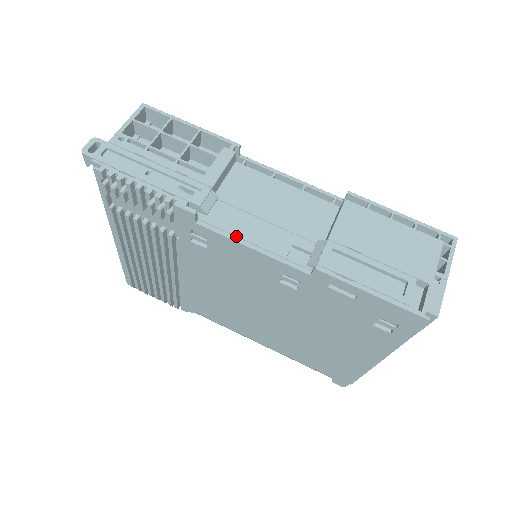
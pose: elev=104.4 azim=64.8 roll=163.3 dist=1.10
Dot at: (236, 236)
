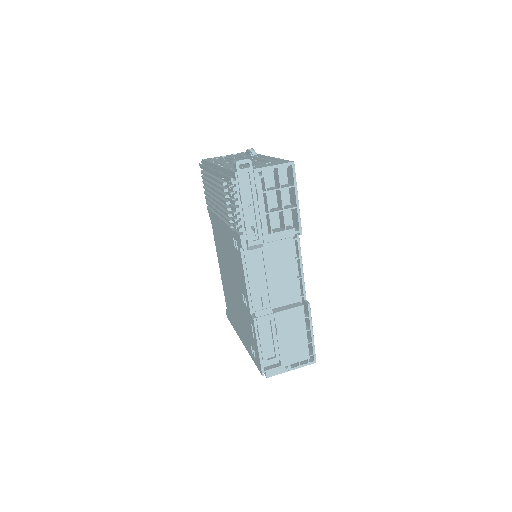
Dot at: (247, 270)
